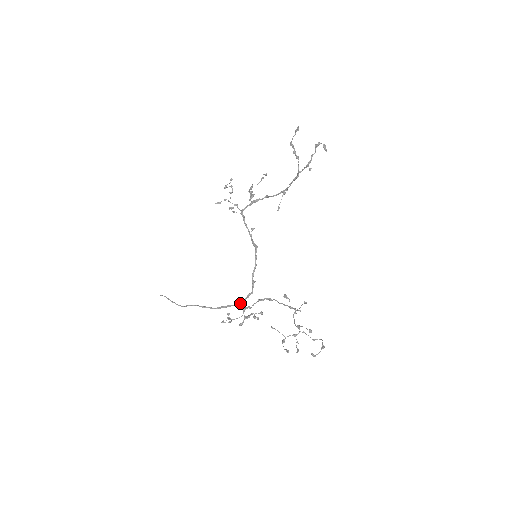
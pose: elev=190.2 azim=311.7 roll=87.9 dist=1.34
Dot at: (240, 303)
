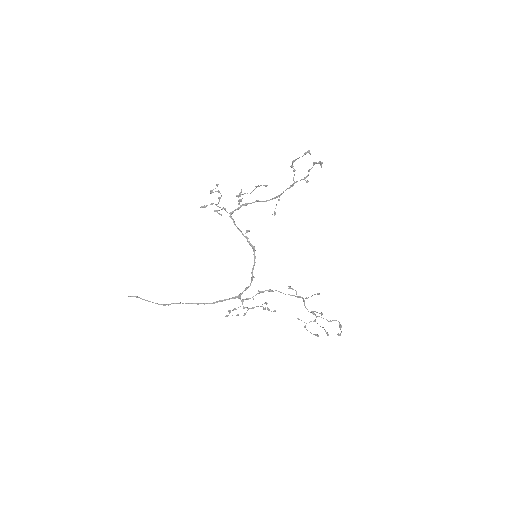
Dot at: (238, 296)
